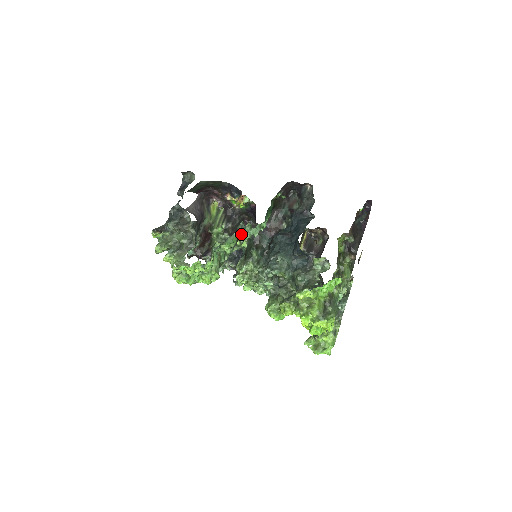
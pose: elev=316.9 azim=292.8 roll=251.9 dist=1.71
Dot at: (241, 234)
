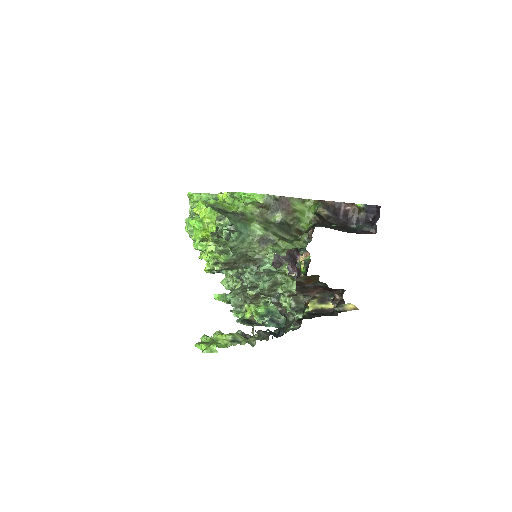
Dot at: occluded
